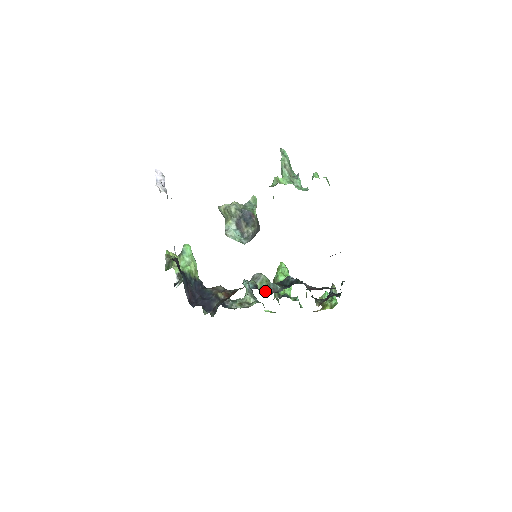
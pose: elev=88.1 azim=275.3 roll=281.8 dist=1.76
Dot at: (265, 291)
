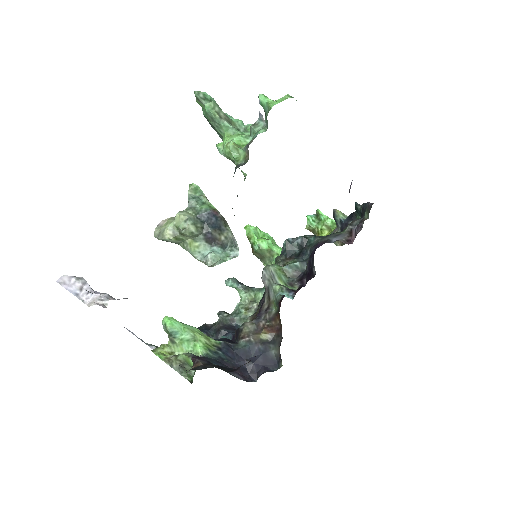
Dot at: (291, 282)
